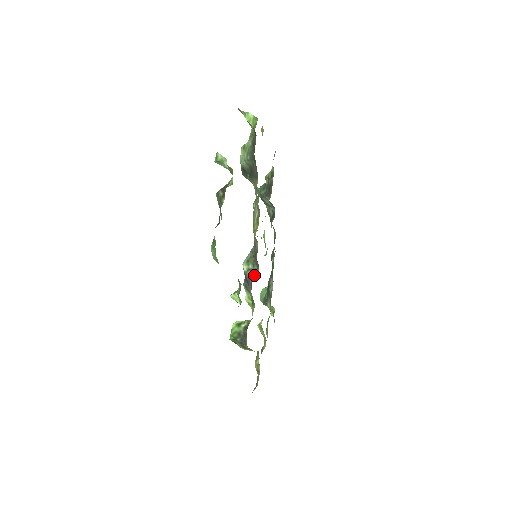
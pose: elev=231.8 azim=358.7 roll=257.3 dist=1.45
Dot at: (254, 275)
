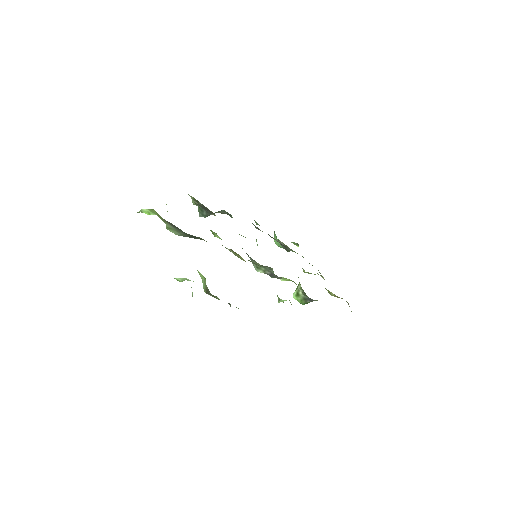
Dot at: (272, 272)
